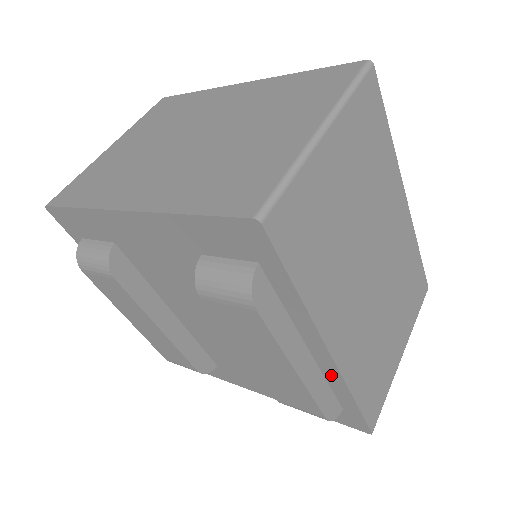
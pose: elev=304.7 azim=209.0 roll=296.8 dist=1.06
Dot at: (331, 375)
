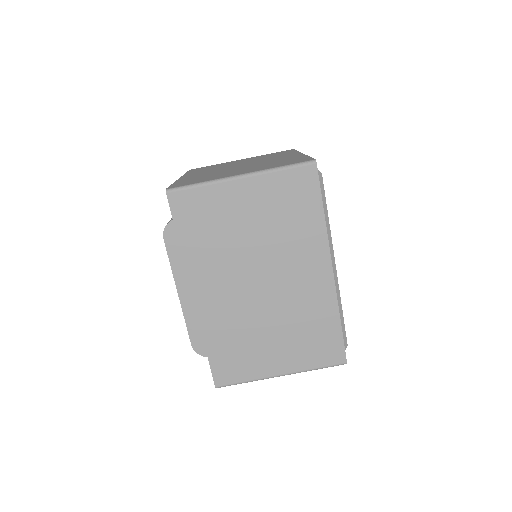
Dot at: occluded
